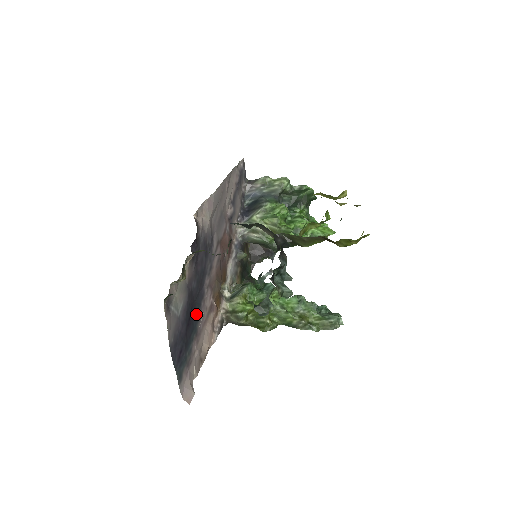
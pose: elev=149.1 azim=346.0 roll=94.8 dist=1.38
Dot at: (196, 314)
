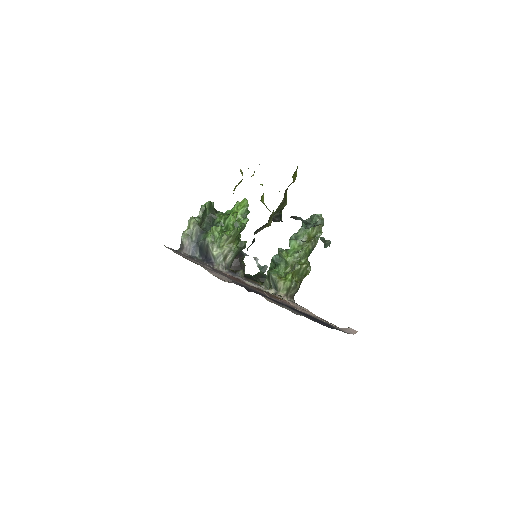
Dot at: occluded
